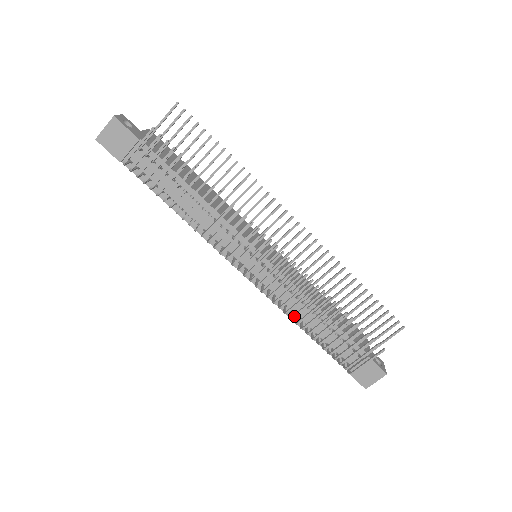
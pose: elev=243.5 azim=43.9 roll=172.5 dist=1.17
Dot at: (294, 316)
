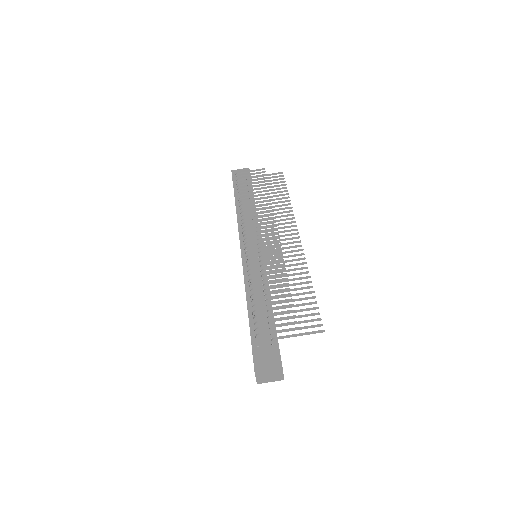
Dot at: (253, 273)
